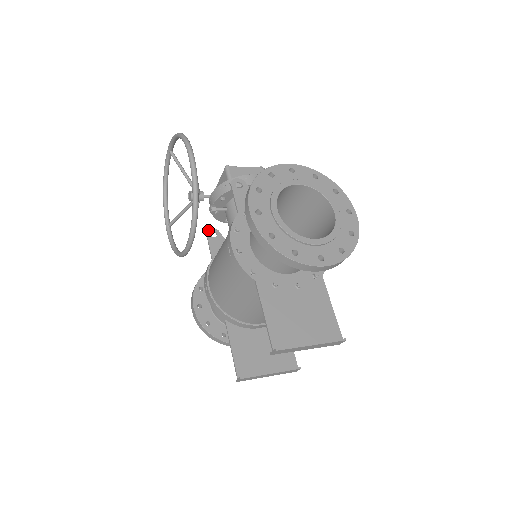
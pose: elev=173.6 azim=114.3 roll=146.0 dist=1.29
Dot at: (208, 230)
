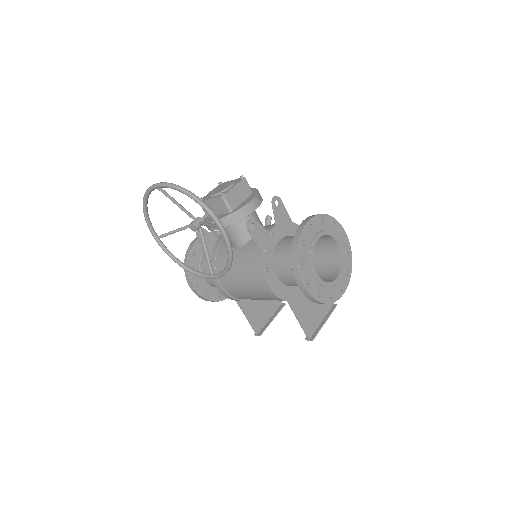
Dot at: (197, 233)
